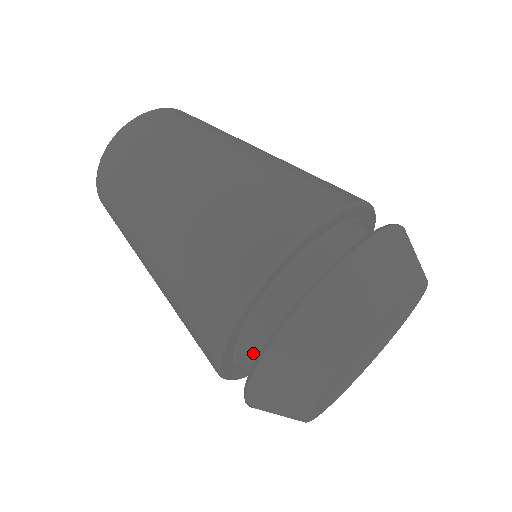
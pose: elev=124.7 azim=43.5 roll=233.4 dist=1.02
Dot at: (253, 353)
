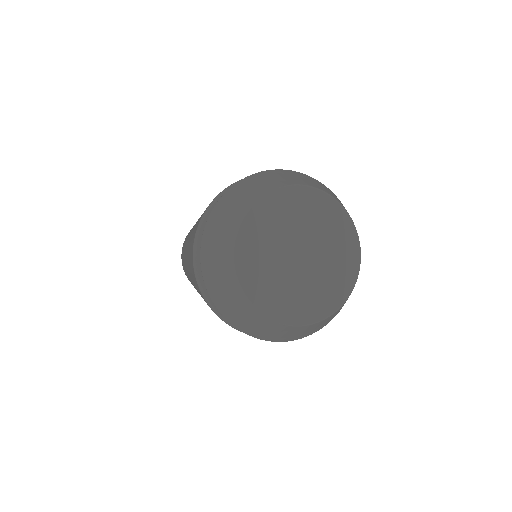
Dot at: occluded
